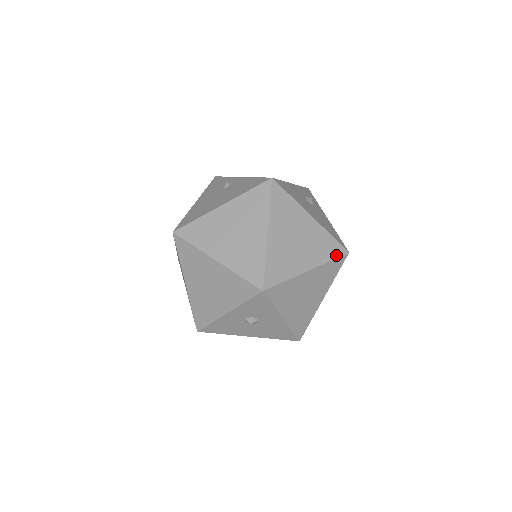
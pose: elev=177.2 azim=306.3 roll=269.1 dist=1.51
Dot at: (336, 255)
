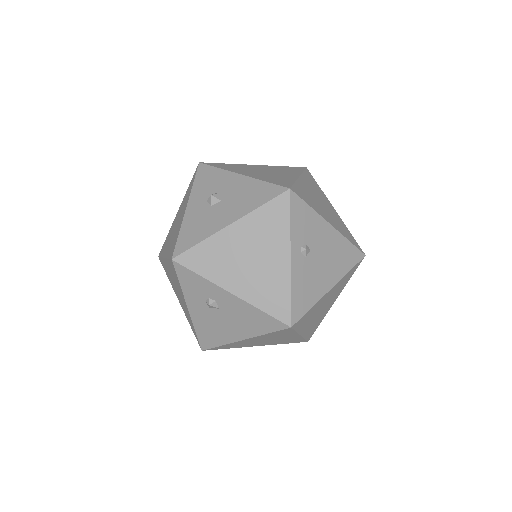
Dot at: occluded
